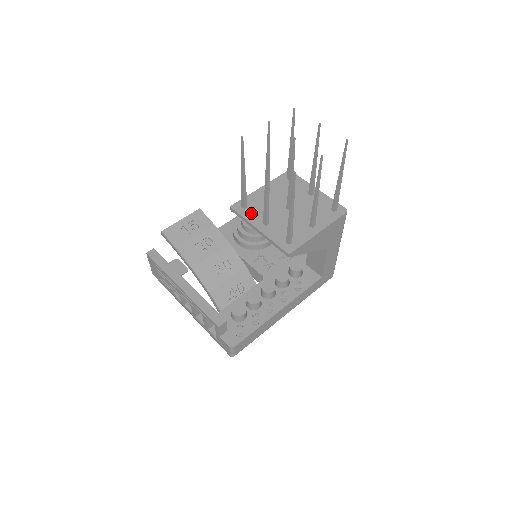
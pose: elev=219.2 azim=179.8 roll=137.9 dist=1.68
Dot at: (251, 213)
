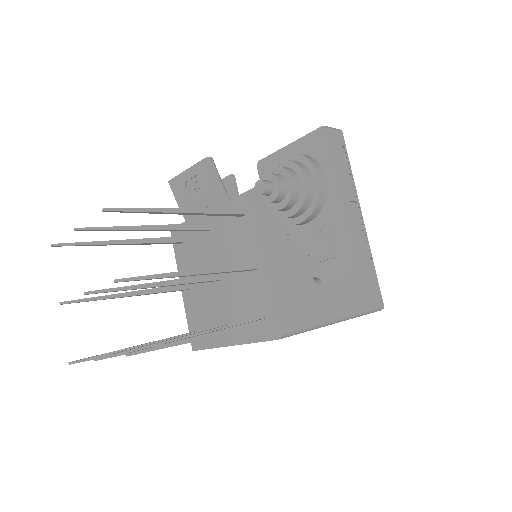
Dot at: (183, 256)
